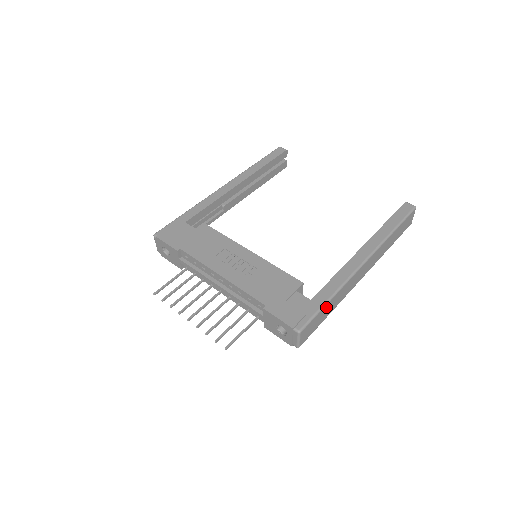
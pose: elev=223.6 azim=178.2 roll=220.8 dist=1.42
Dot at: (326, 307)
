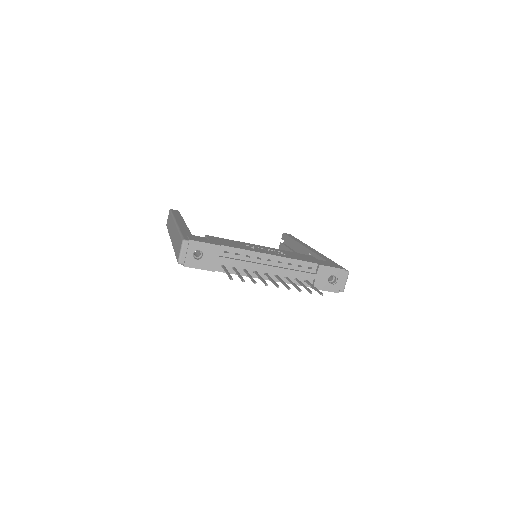
Dot at: occluded
